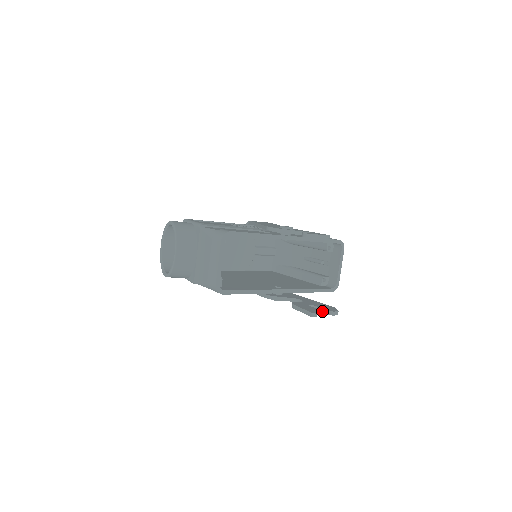
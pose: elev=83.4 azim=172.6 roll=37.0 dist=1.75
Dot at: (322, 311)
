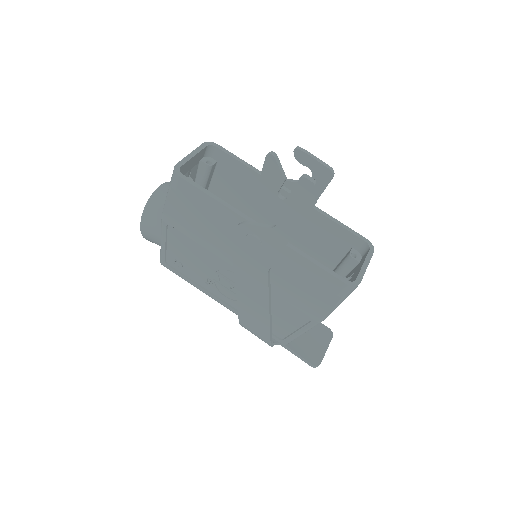
Dot at: (294, 187)
